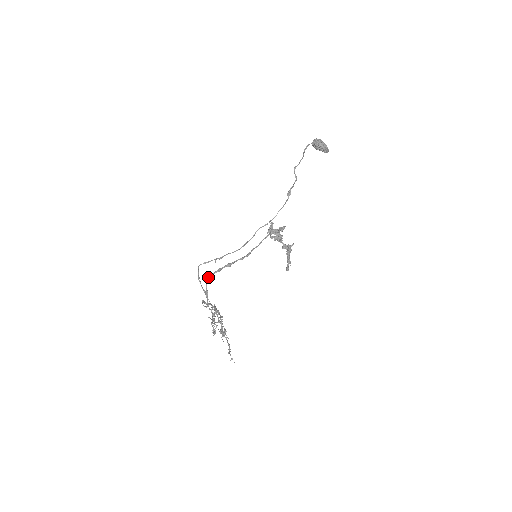
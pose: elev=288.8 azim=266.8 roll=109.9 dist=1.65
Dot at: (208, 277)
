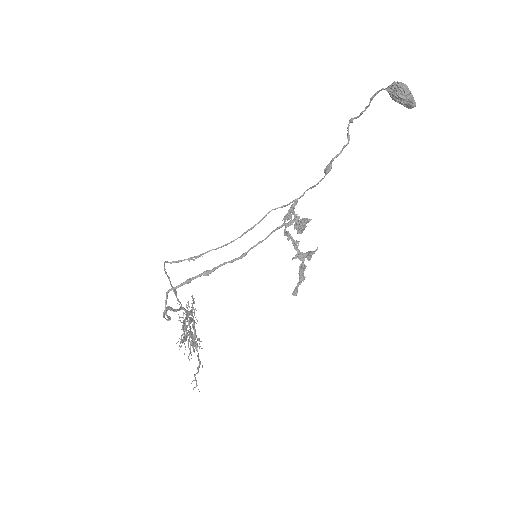
Dot at: (169, 290)
